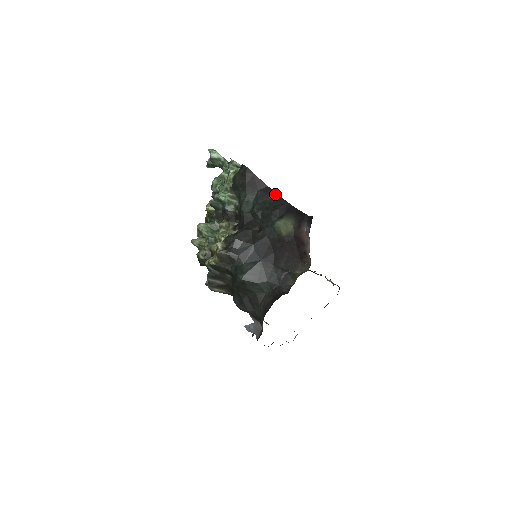
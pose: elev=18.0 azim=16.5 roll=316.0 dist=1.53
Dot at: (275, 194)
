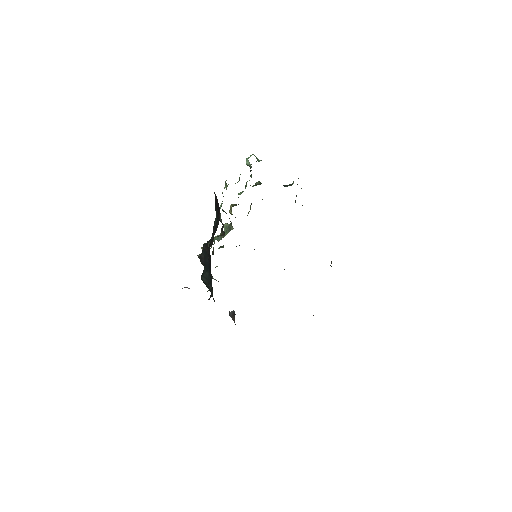
Dot at: (219, 217)
